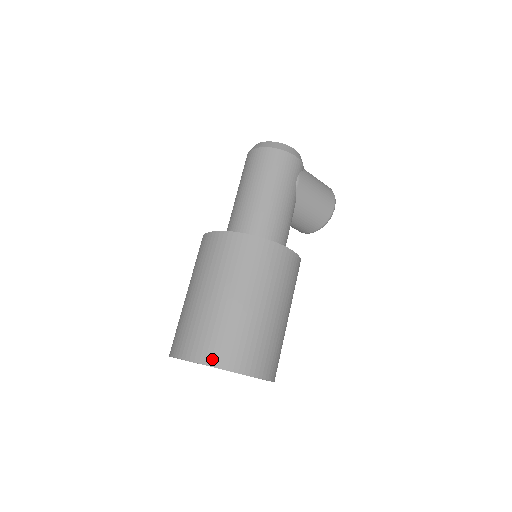
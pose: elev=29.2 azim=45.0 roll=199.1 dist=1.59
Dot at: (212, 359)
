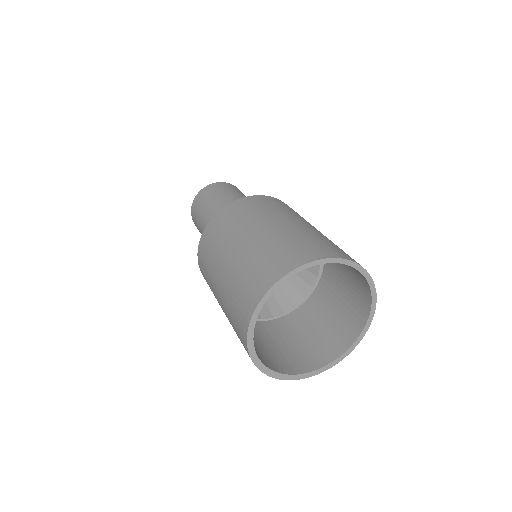
Dot at: (327, 253)
